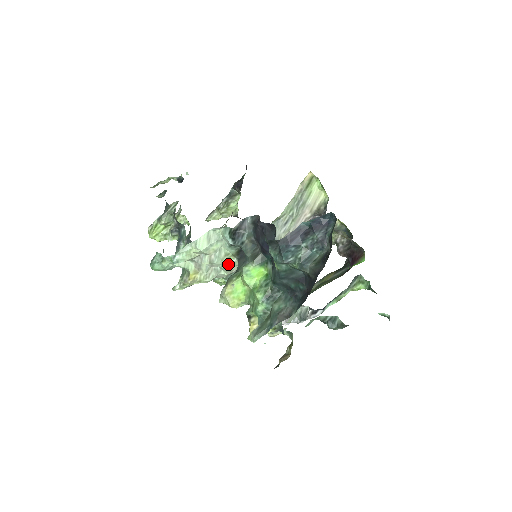
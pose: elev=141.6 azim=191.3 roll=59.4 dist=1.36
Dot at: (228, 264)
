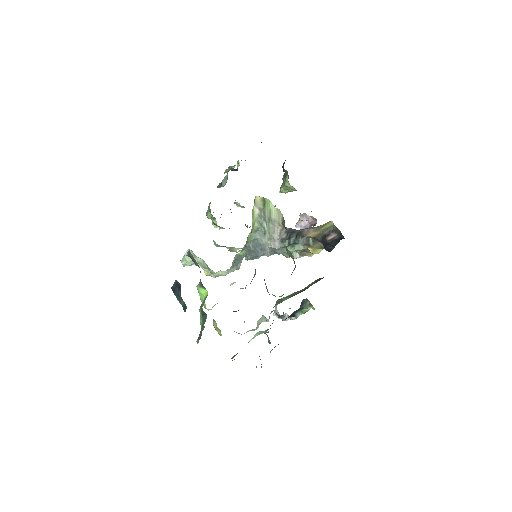
Dot at: (210, 272)
